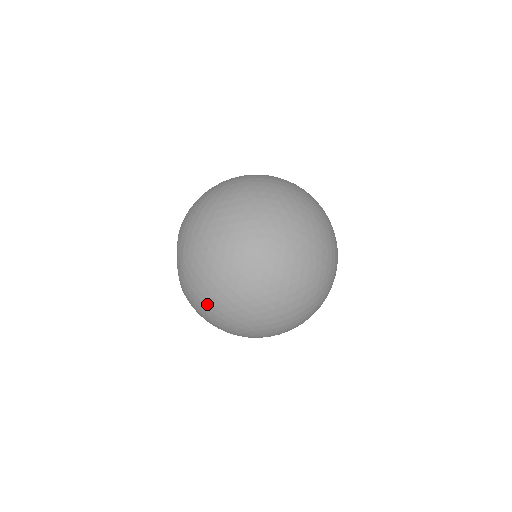
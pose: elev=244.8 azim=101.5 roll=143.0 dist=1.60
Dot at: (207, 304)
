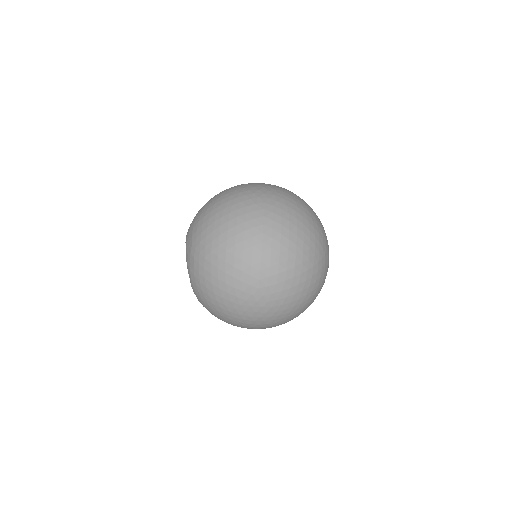
Dot at: (218, 273)
